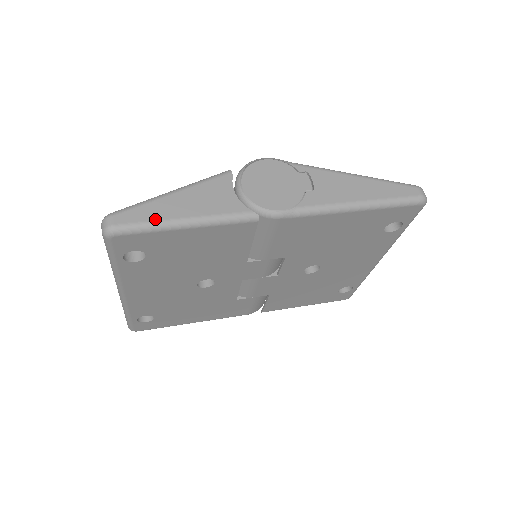
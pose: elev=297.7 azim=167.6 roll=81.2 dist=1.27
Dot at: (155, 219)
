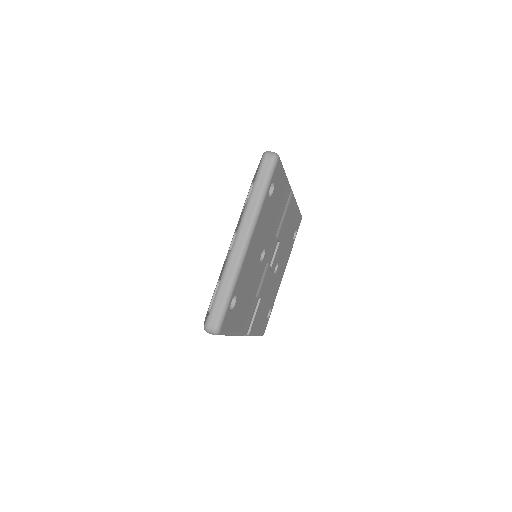
Dot at: occluded
